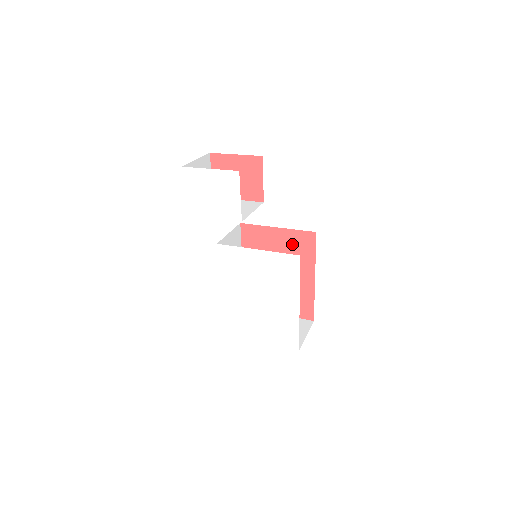
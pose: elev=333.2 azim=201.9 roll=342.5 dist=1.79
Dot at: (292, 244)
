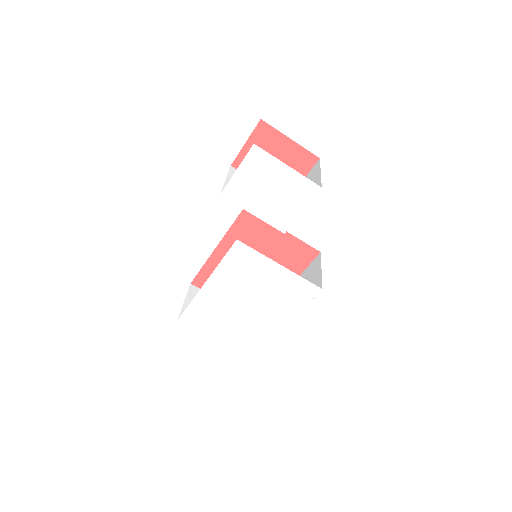
Dot at: (288, 251)
